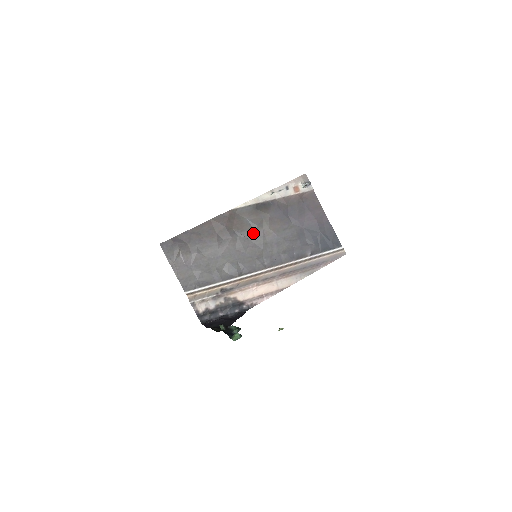
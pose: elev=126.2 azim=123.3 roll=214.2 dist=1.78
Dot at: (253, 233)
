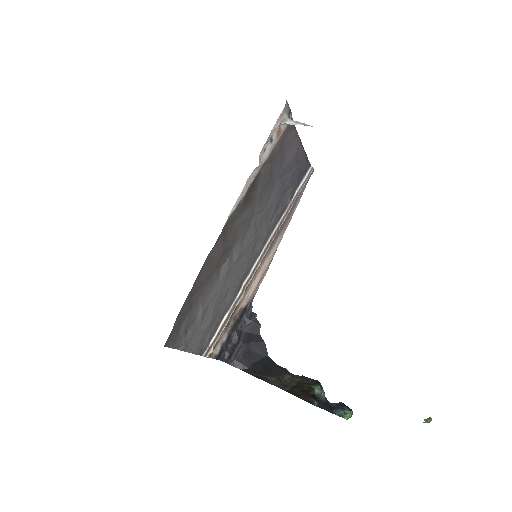
Dot at: (245, 230)
